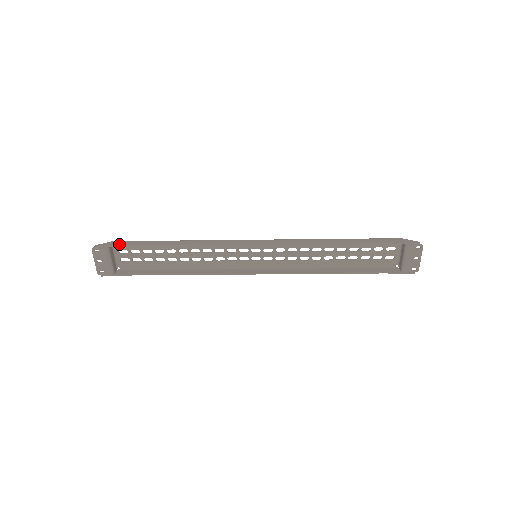
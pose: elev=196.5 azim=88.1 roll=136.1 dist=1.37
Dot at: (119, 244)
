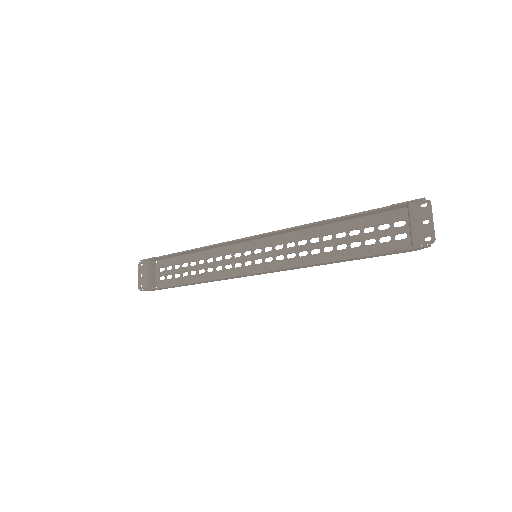
Dot at: (156, 257)
